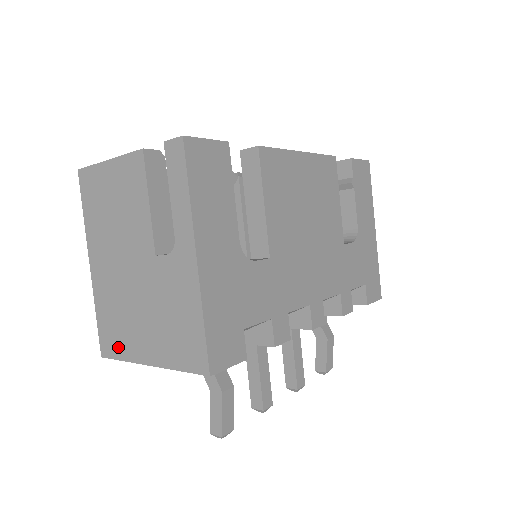
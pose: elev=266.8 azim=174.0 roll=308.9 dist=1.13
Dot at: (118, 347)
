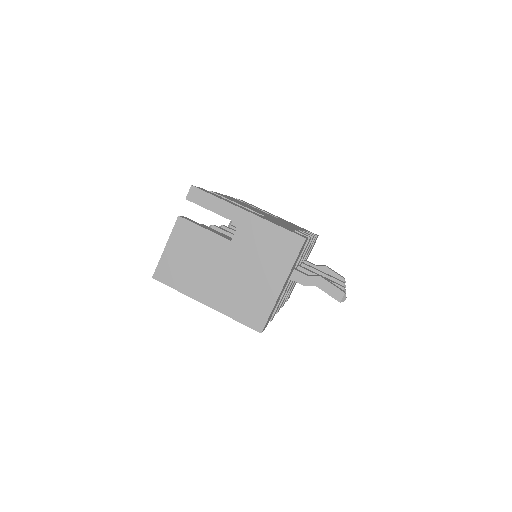
Dot at: (262, 310)
